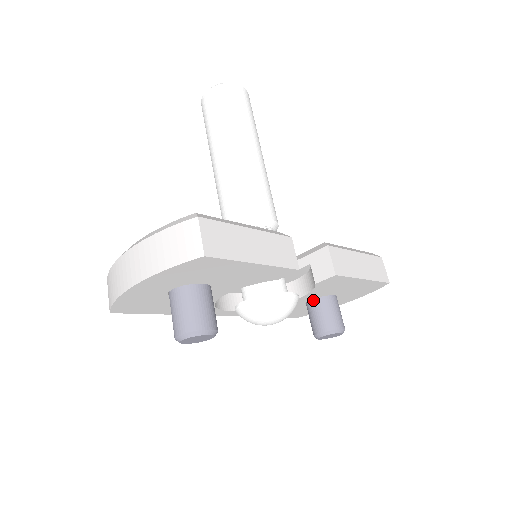
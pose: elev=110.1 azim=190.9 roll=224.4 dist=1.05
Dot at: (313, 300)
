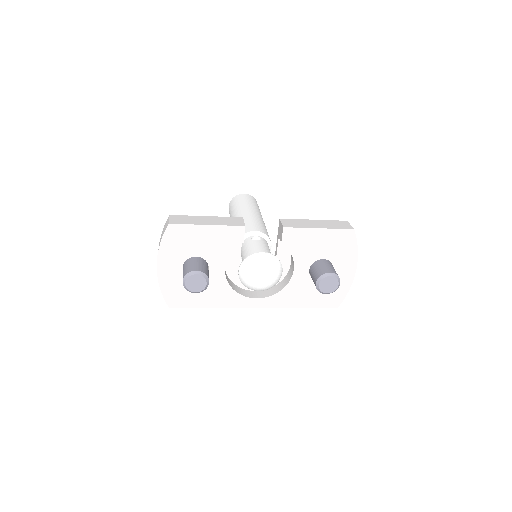
Dot at: (310, 269)
